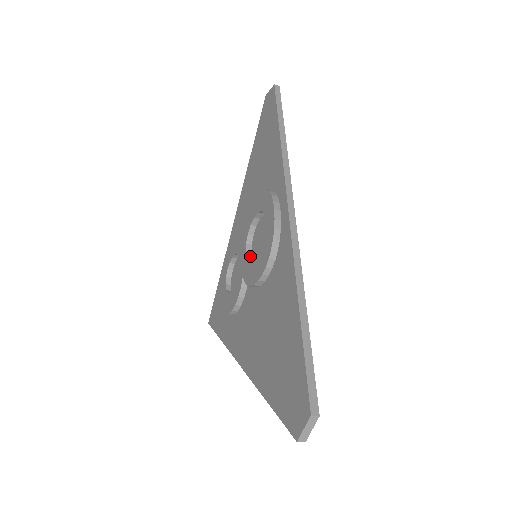
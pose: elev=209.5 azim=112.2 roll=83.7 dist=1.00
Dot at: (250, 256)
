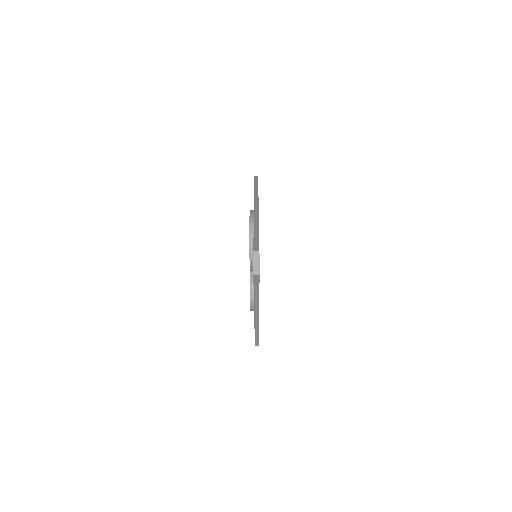
Dot at: occluded
